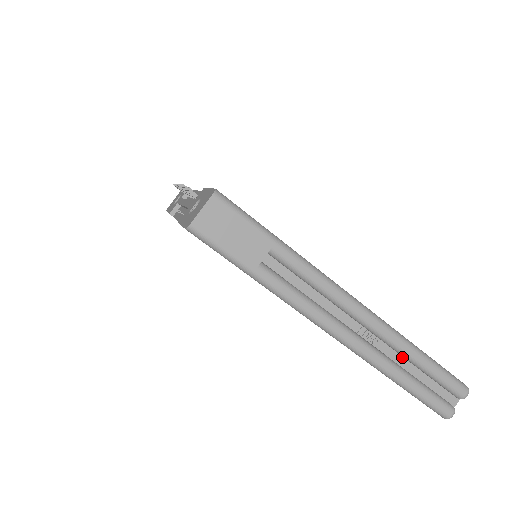
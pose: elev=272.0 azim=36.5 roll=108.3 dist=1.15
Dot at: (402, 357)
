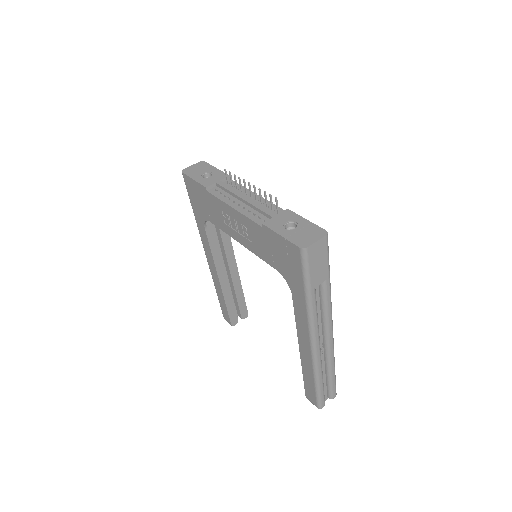
Dot at: (324, 366)
